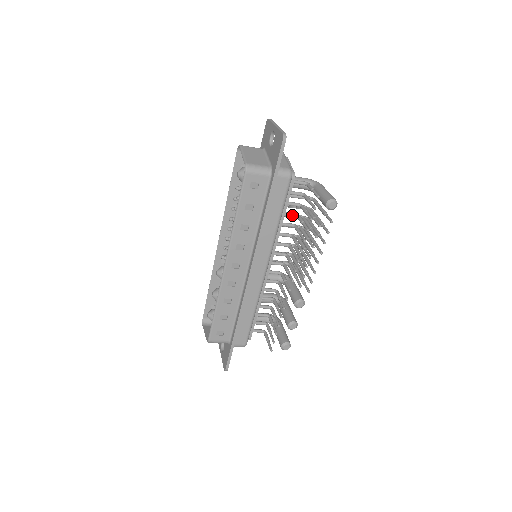
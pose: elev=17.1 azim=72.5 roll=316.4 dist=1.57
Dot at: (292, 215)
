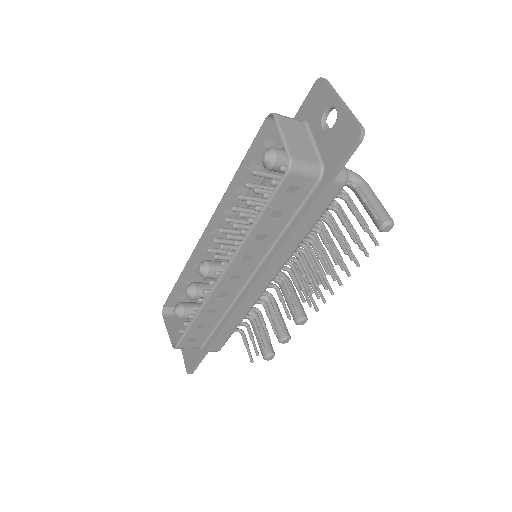
Dot at: (321, 219)
